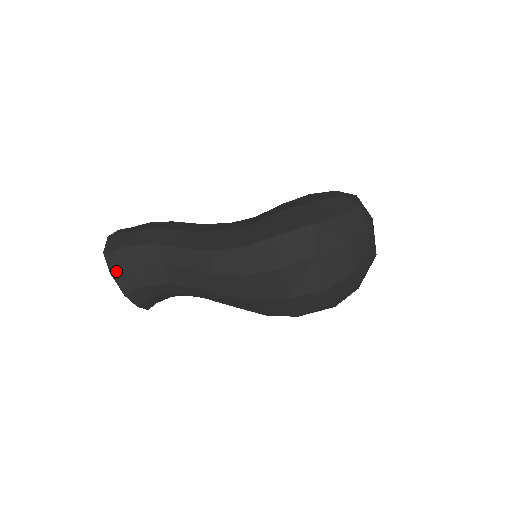
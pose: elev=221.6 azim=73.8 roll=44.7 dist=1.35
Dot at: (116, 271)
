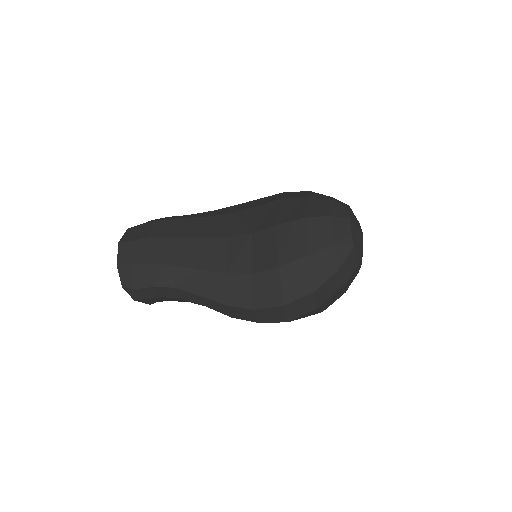
Dot at: (140, 300)
